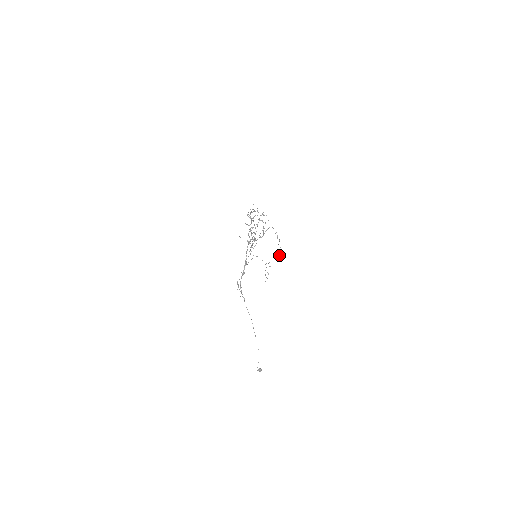
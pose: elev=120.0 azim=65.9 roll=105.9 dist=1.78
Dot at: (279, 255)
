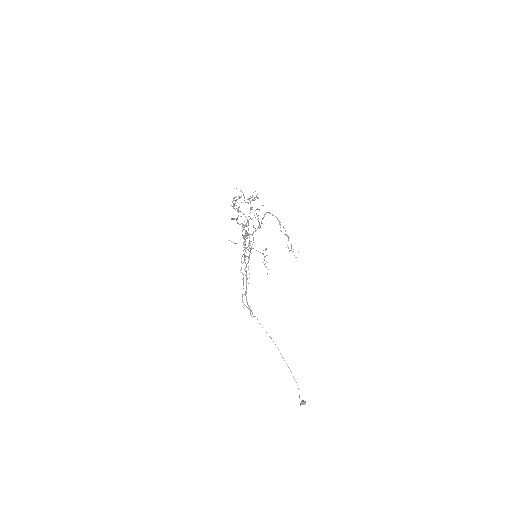
Dot at: (288, 247)
